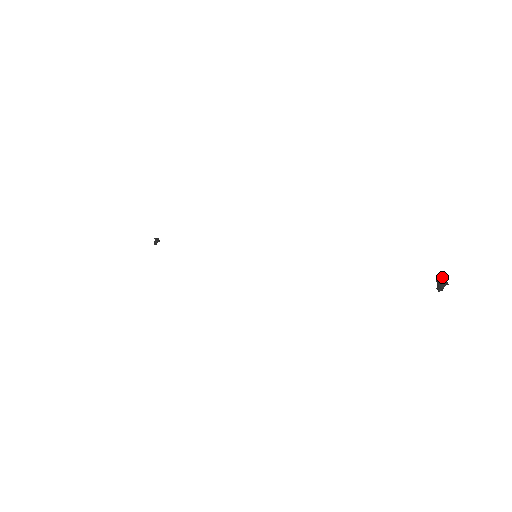
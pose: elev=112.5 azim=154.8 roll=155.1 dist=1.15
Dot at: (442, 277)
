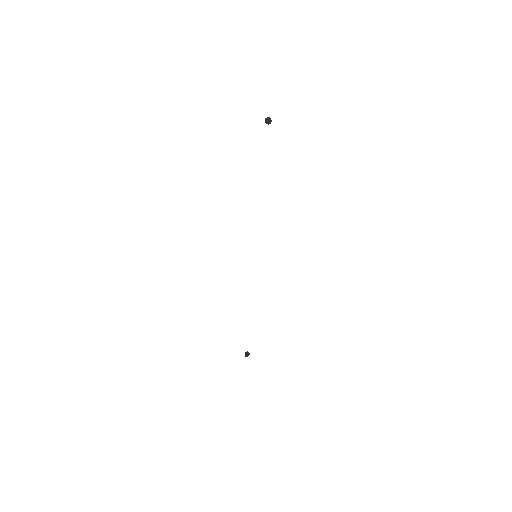
Dot at: occluded
